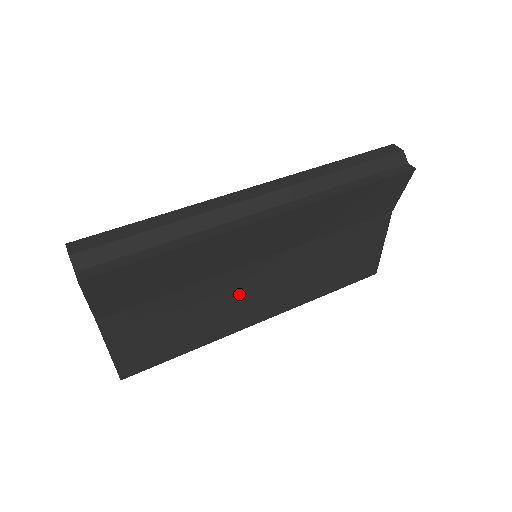
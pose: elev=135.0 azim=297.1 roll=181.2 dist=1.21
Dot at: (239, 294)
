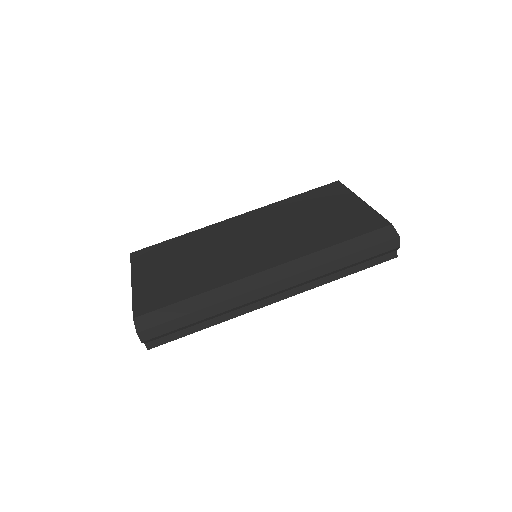
Dot at: occluded
